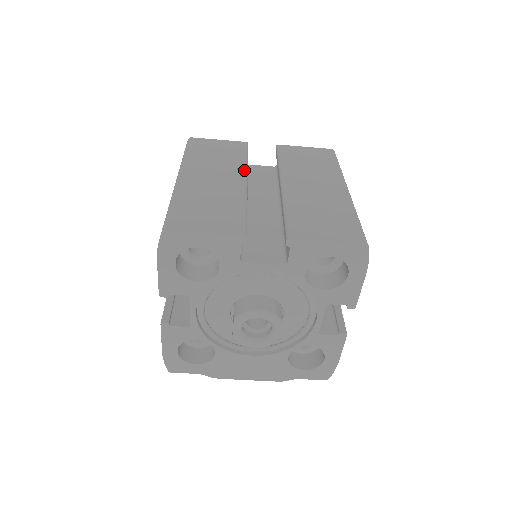
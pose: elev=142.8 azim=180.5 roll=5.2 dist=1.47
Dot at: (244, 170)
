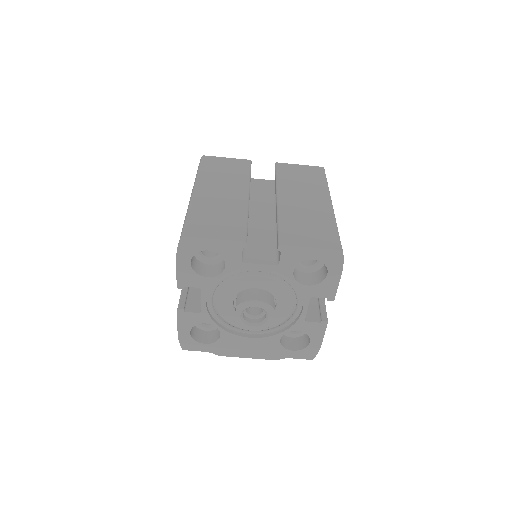
Dot at: (247, 186)
